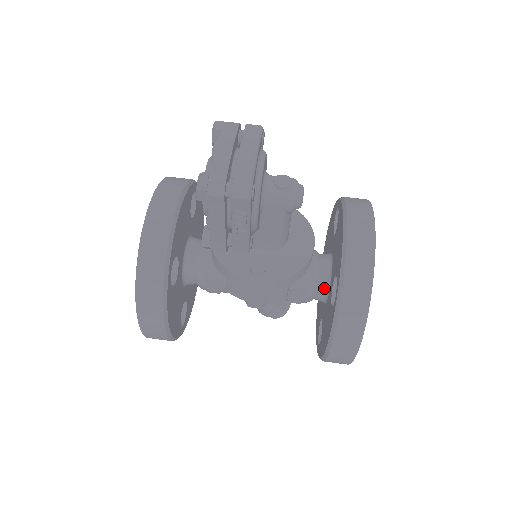
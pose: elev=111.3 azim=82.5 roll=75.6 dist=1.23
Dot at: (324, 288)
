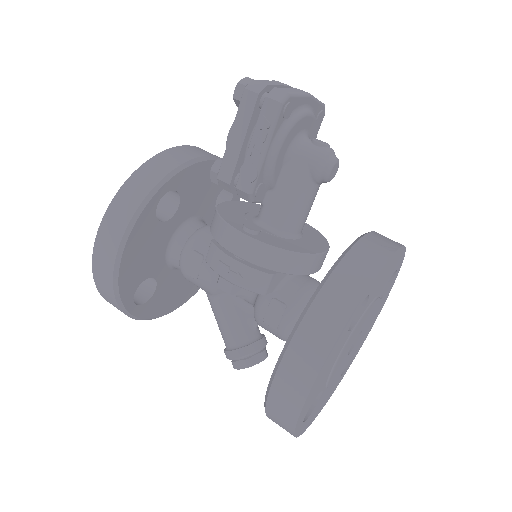
Dot at: occluded
